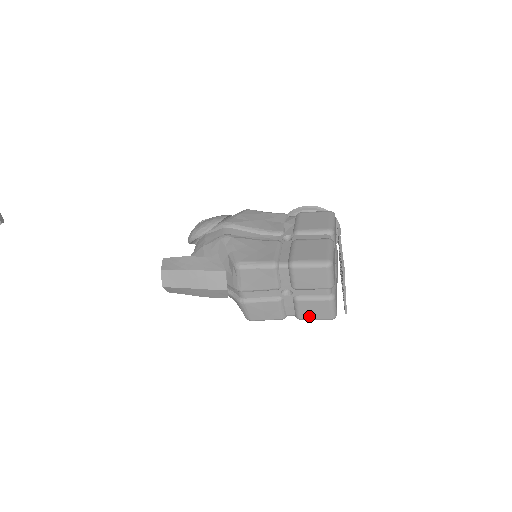
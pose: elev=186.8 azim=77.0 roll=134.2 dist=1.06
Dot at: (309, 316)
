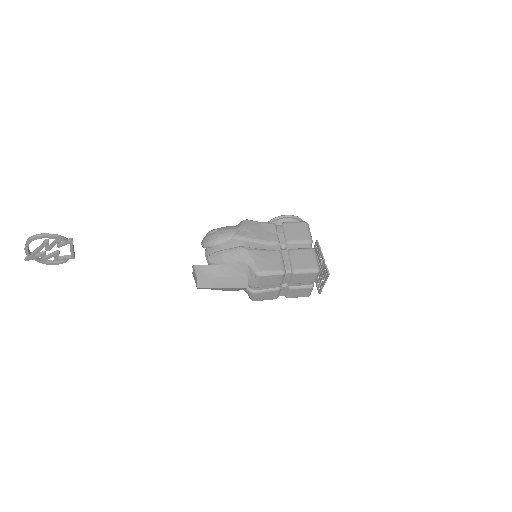
Dot at: (295, 296)
